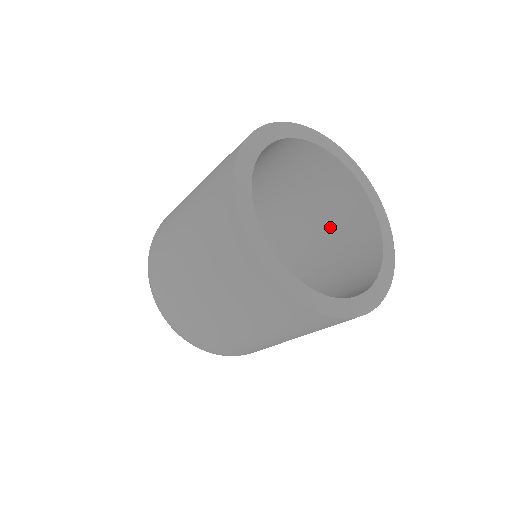
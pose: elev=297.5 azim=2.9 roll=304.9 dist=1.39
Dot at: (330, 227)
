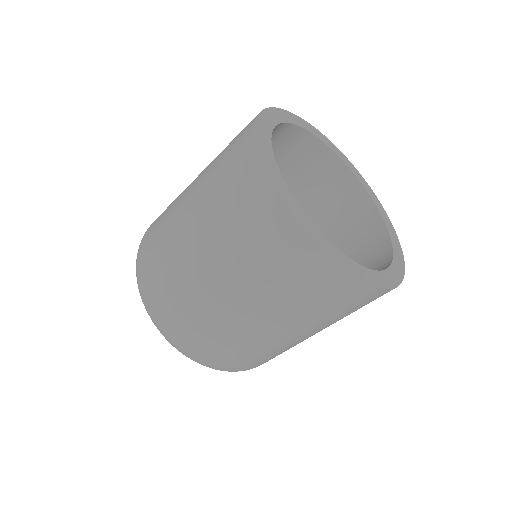
Dot at: occluded
